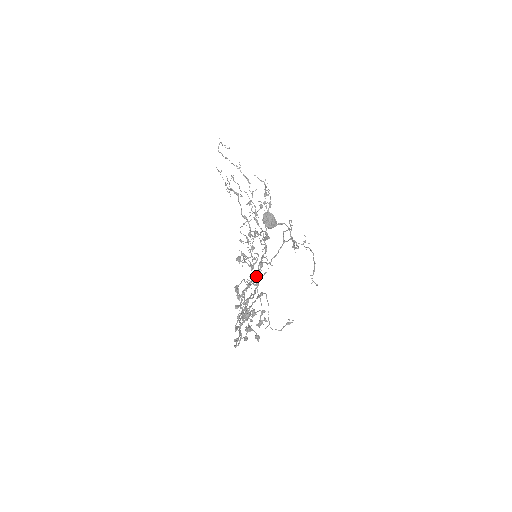
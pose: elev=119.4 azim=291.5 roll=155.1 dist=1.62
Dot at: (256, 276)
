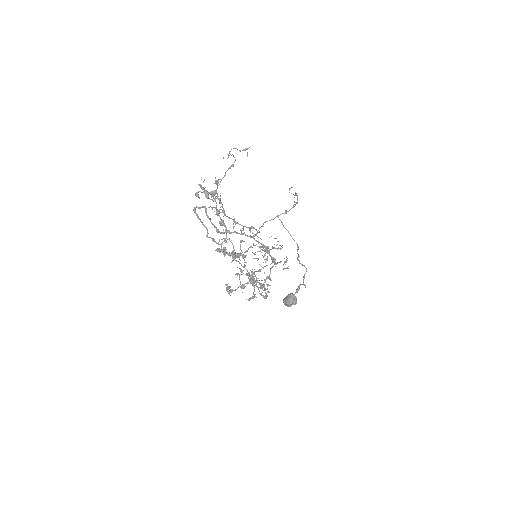
Dot at: (244, 226)
